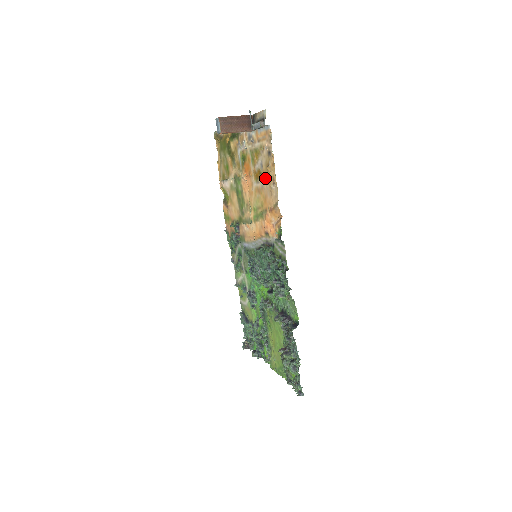
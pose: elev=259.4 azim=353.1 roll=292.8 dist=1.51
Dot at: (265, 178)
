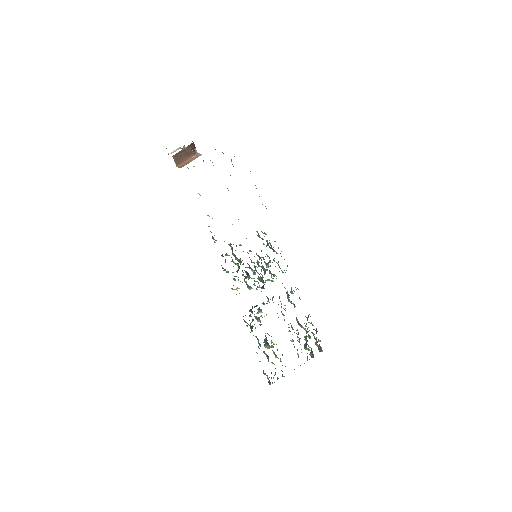
Dot at: occluded
